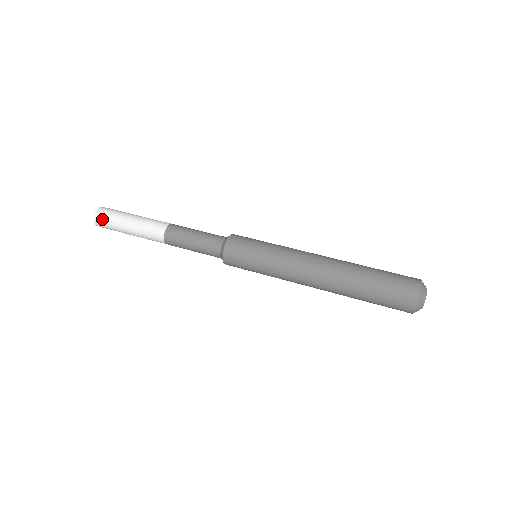
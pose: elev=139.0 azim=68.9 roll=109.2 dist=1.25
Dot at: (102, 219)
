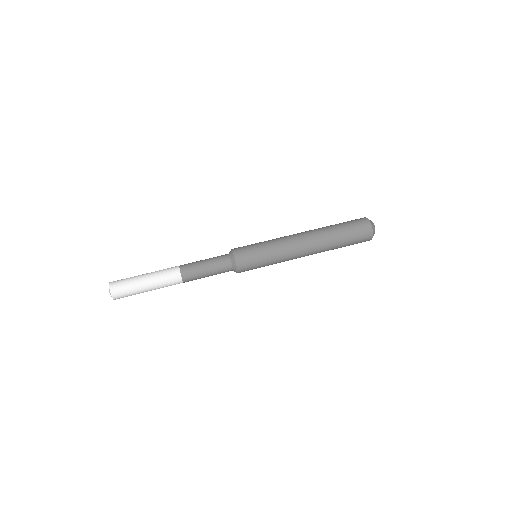
Dot at: (120, 295)
